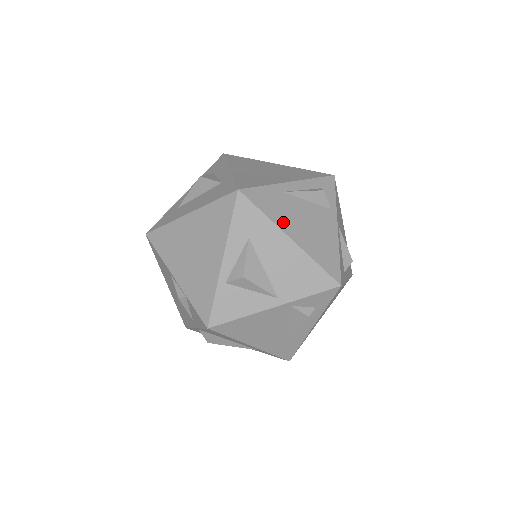
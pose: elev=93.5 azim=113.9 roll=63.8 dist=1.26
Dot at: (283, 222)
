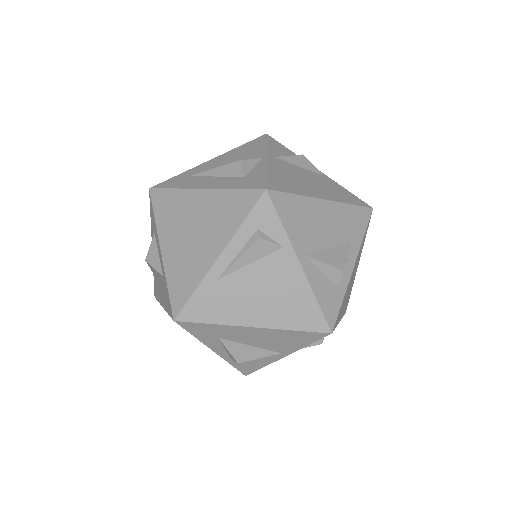
Dot at: (236, 316)
